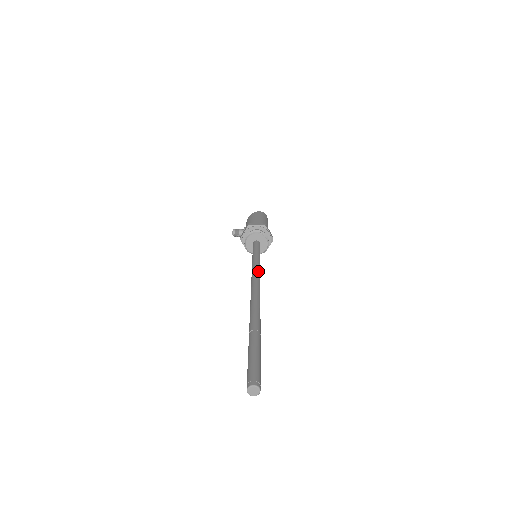
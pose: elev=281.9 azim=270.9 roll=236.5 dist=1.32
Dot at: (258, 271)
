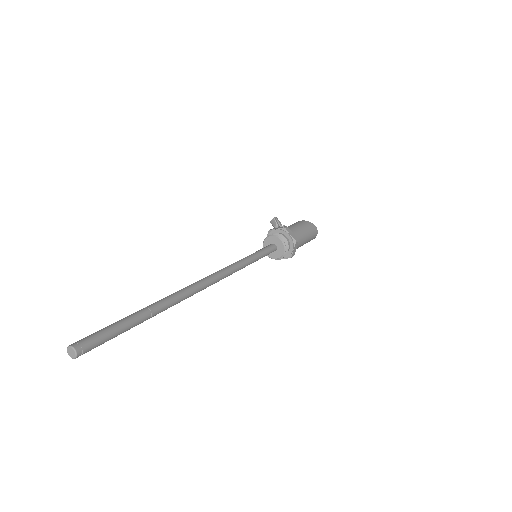
Dot at: (234, 269)
